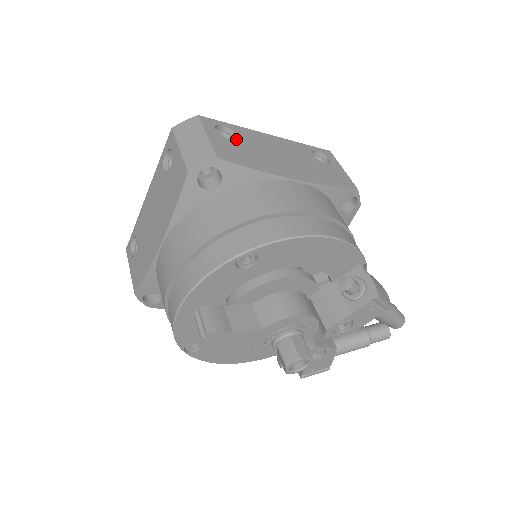
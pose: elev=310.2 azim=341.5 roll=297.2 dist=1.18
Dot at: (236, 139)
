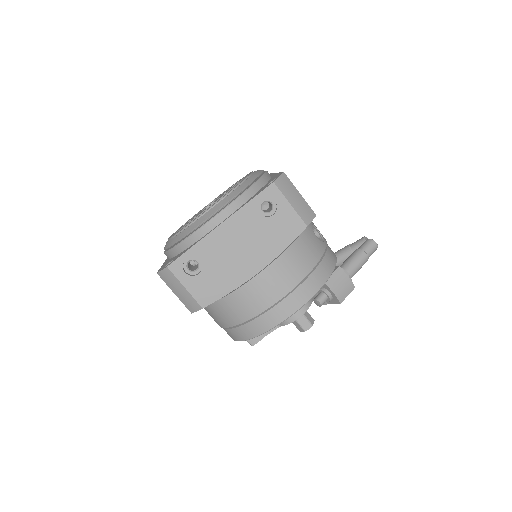
Dot at: (202, 268)
